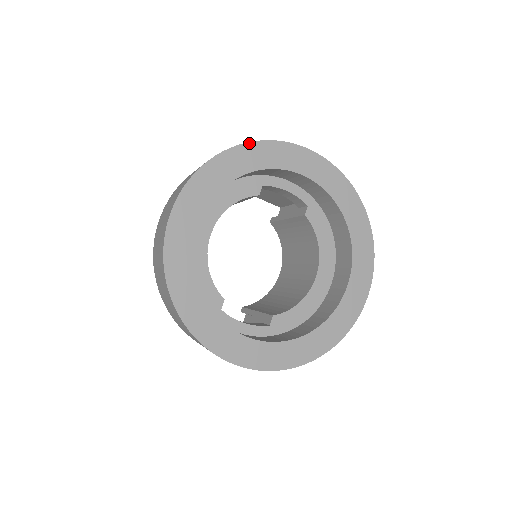
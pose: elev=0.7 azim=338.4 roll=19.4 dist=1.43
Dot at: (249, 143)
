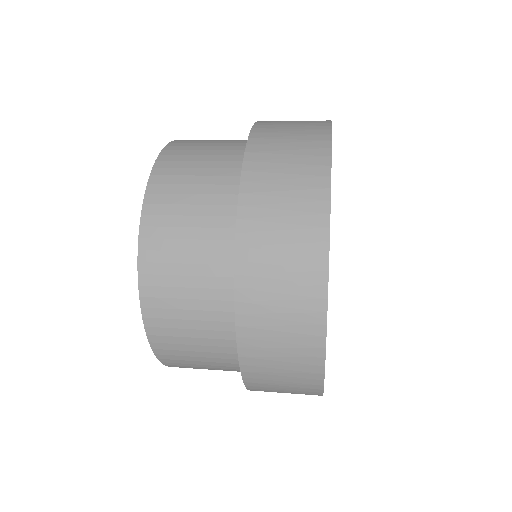
Dot at: occluded
